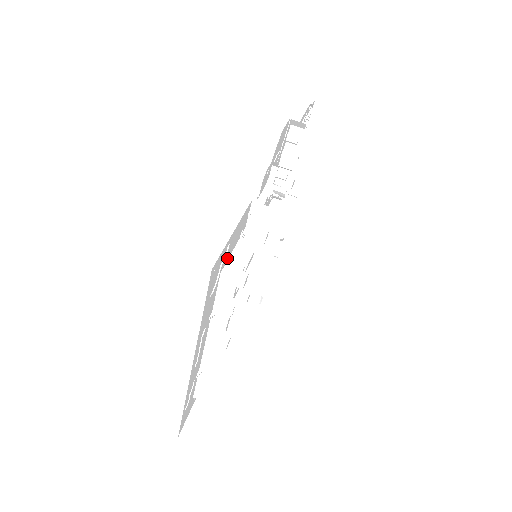
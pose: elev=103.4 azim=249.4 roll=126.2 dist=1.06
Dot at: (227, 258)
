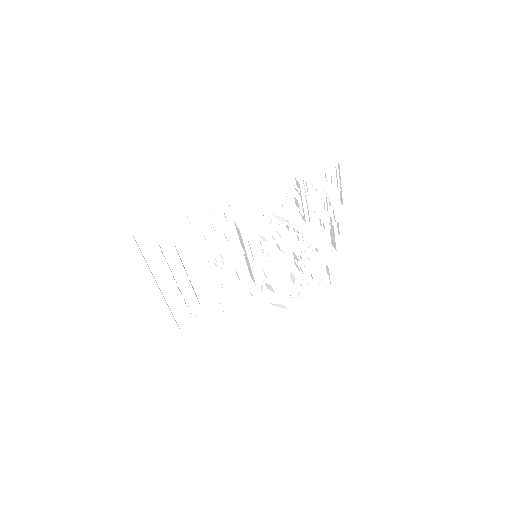
Dot at: (164, 236)
